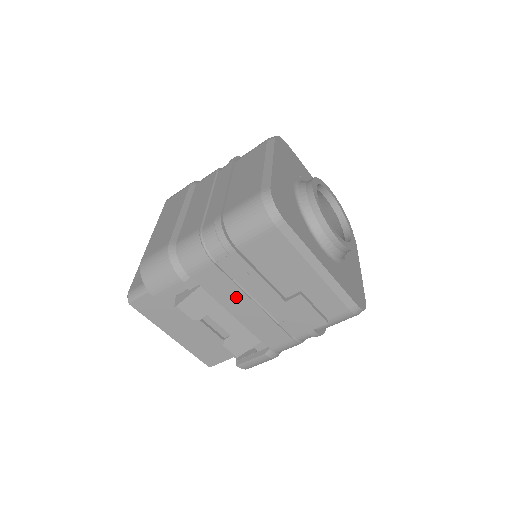
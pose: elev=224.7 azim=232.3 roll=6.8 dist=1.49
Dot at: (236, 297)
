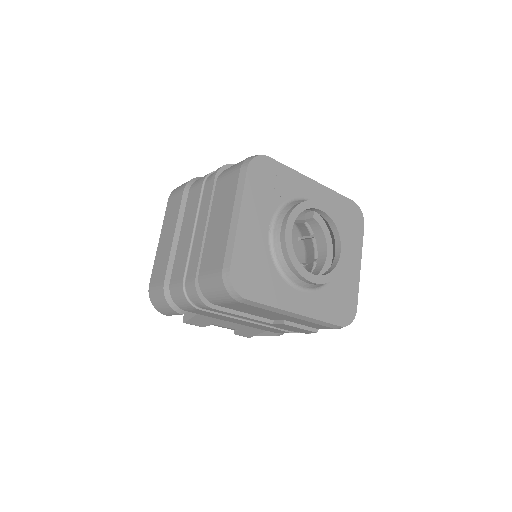
Dot at: (231, 319)
